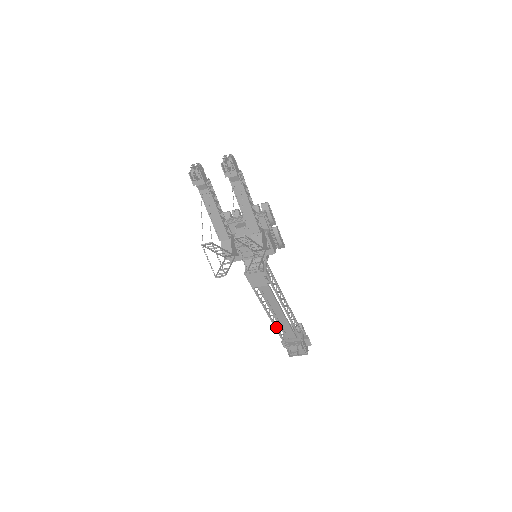
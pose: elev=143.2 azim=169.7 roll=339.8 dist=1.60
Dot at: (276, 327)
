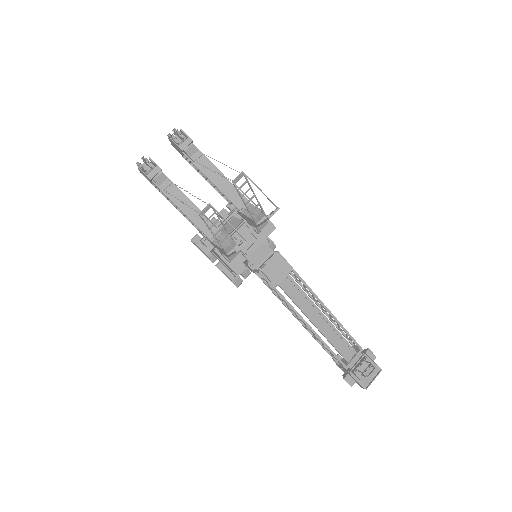
Dot at: (328, 347)
